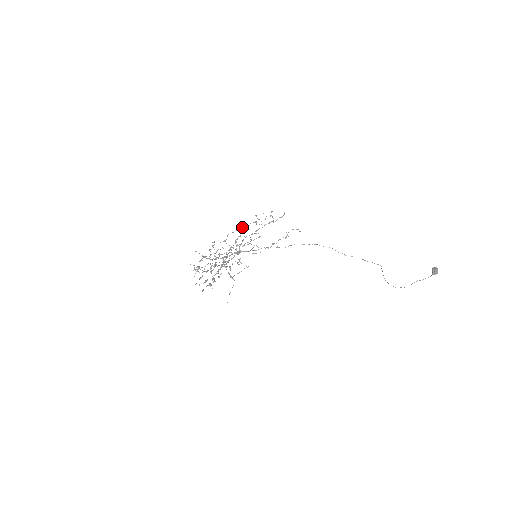
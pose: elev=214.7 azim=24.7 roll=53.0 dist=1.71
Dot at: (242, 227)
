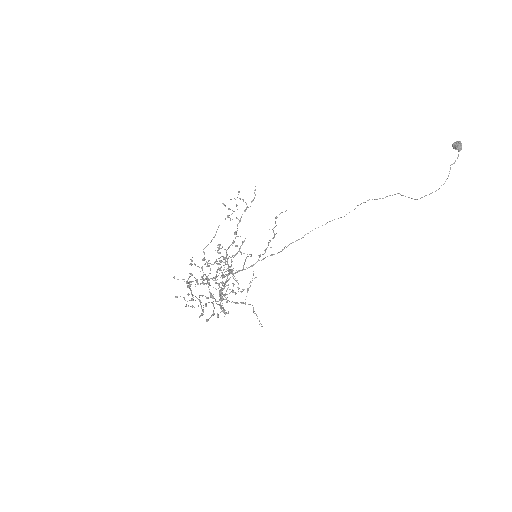
Dot at: (215, 234)
